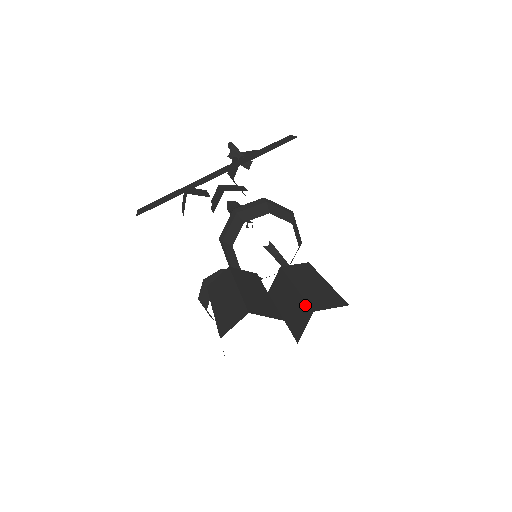
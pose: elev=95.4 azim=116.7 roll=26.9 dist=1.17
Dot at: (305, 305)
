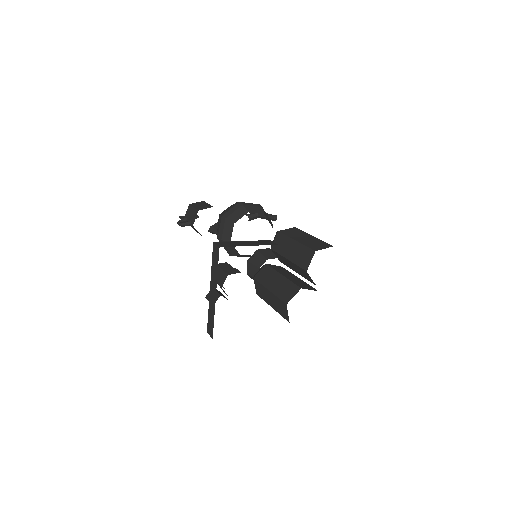
Dot at: (300, 269)
